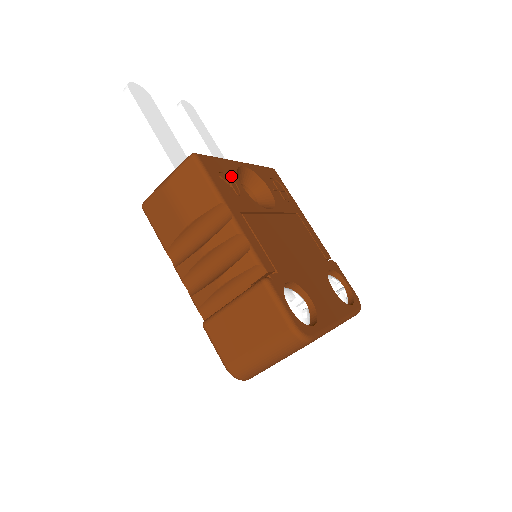
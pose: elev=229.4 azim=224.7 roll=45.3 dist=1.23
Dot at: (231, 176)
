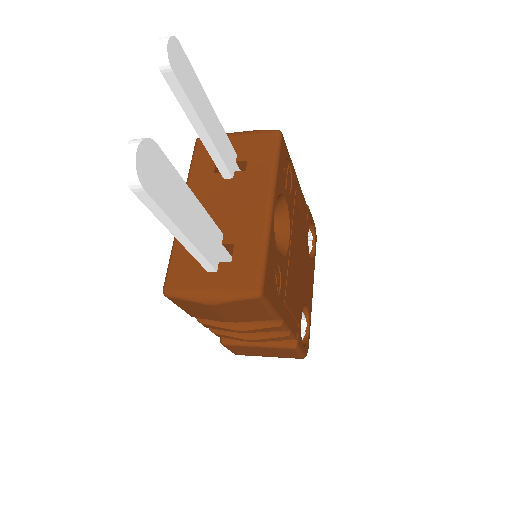
Dot at: (275, 260)
